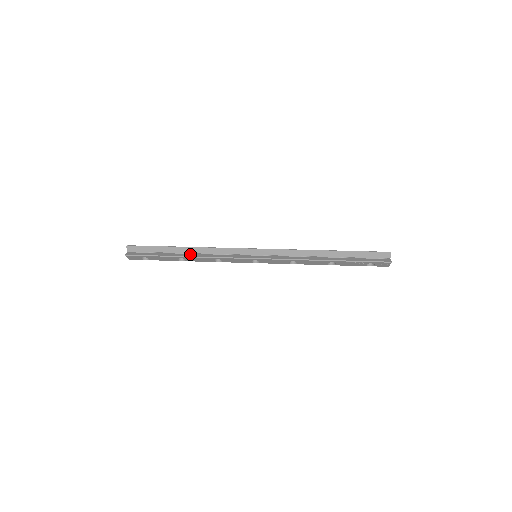
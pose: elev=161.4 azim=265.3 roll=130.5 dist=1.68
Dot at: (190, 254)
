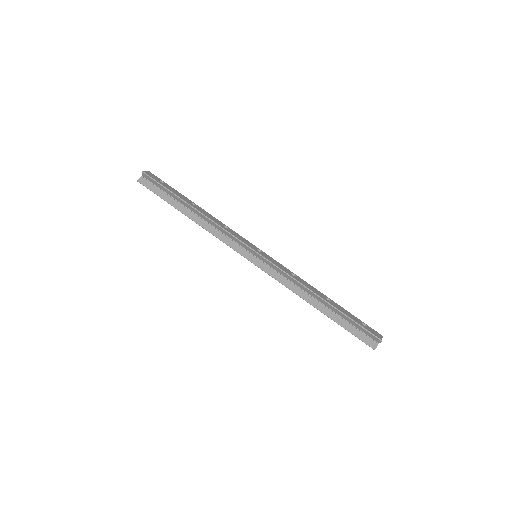
Dot at: (196, 216)
